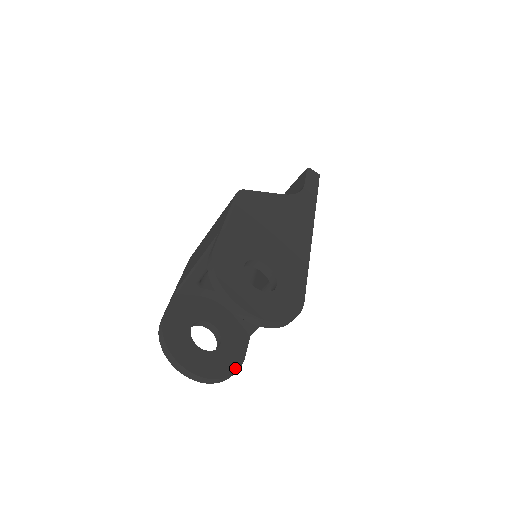
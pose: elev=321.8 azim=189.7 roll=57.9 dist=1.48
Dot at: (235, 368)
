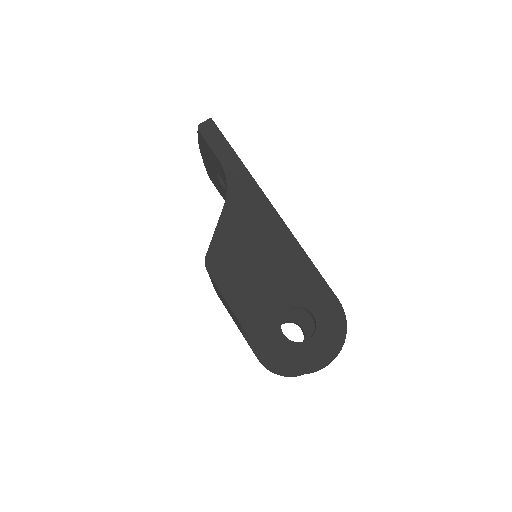
Dot at: occluded
